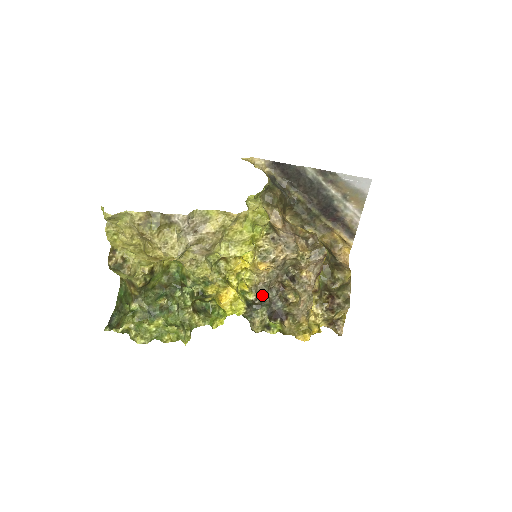
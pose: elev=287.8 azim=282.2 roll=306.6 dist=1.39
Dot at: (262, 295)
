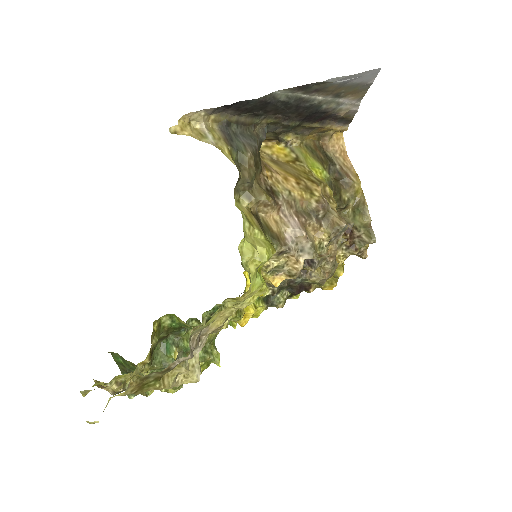
Dot at: (278, 286)
